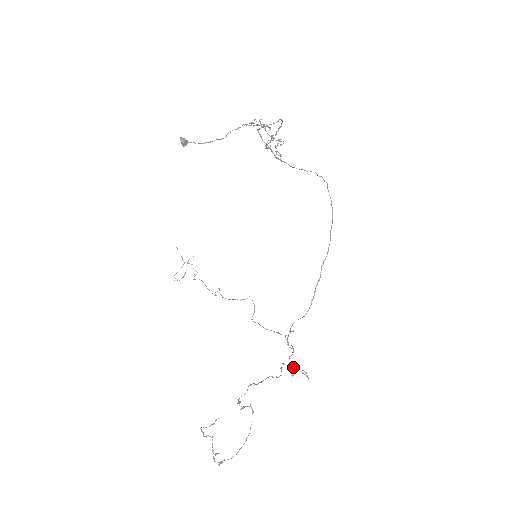
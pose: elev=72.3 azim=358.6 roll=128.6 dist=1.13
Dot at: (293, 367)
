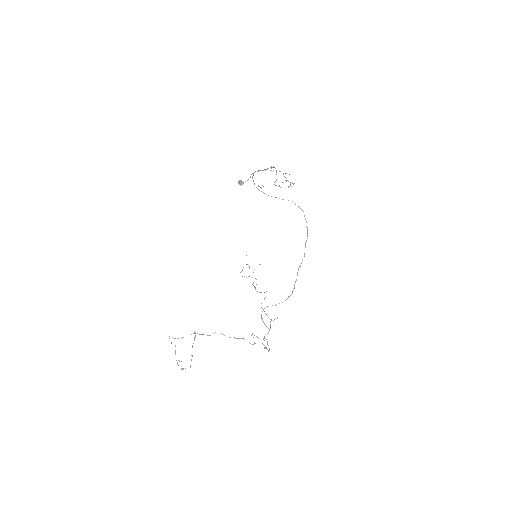
Dot at: (257, 337)
